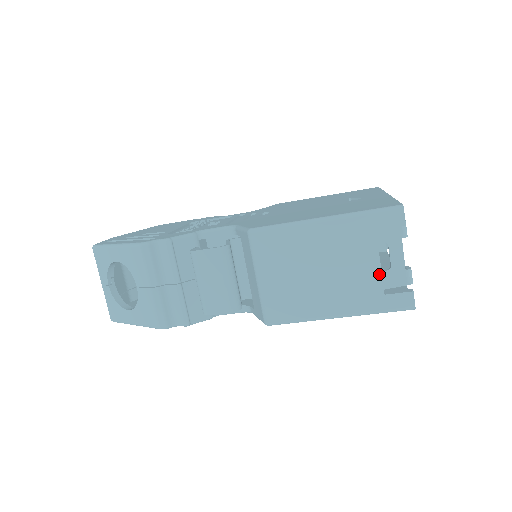
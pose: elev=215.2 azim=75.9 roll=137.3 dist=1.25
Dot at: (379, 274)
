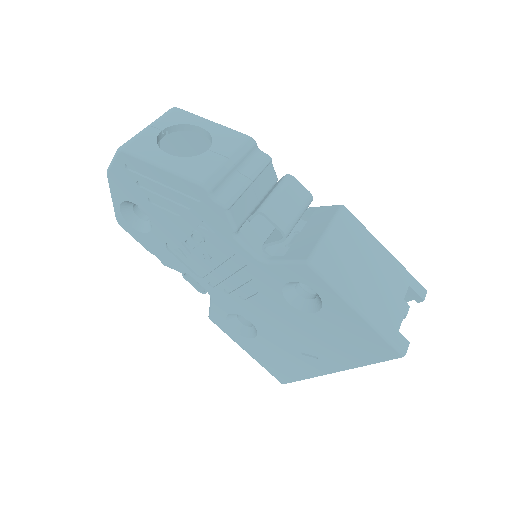
Dot at: (397, 311)
